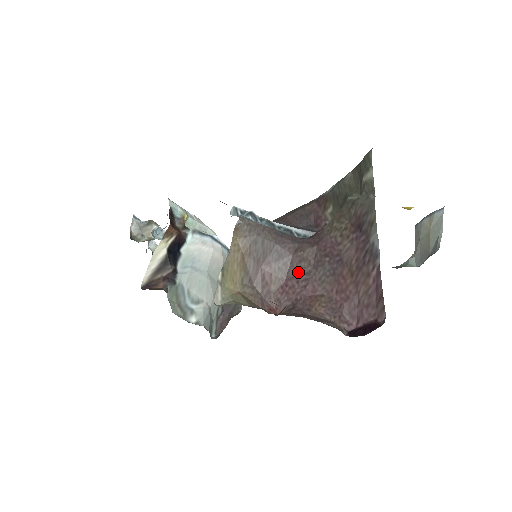
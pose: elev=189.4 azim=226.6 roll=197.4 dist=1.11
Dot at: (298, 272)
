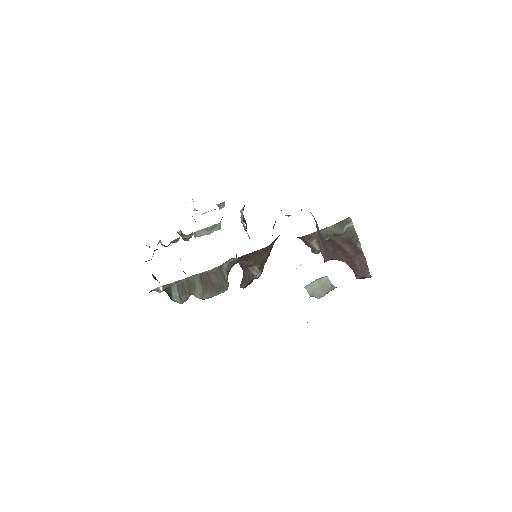
Dot at: (329, 249)
